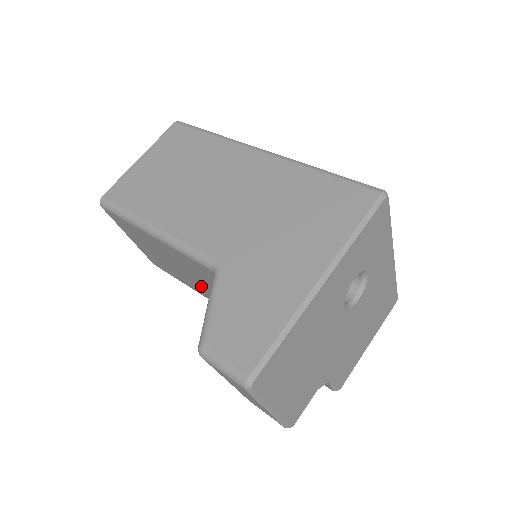
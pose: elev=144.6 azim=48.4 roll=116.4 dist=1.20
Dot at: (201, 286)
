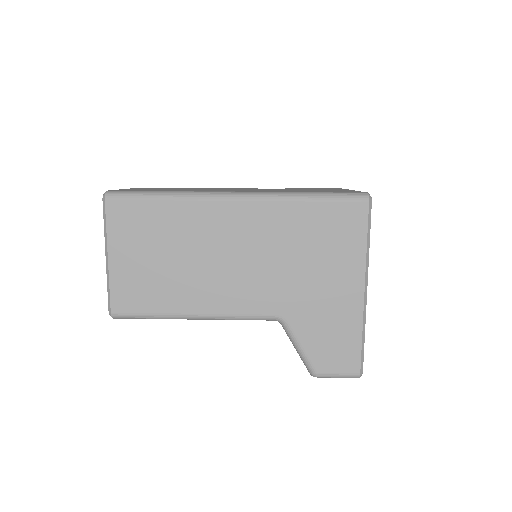
Dot at: occluded
